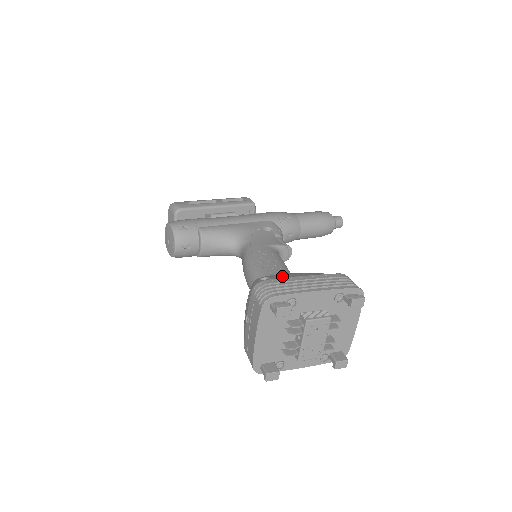
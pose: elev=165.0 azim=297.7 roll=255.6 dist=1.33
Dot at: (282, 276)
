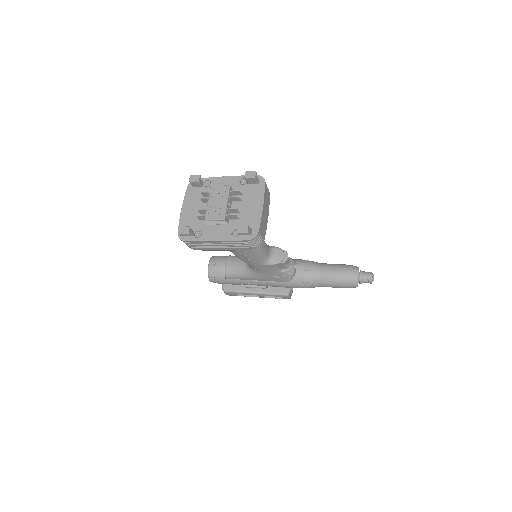
Dot at: occluded
